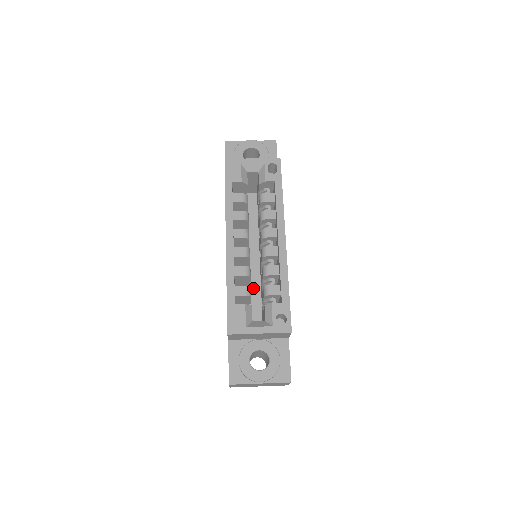
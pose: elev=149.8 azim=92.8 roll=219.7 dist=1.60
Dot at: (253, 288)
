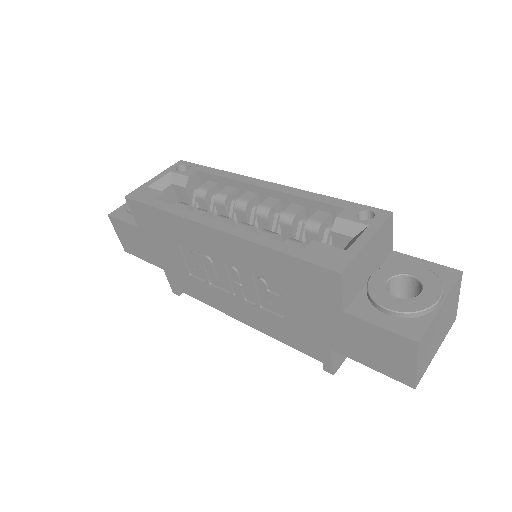
Dot at: occluded
